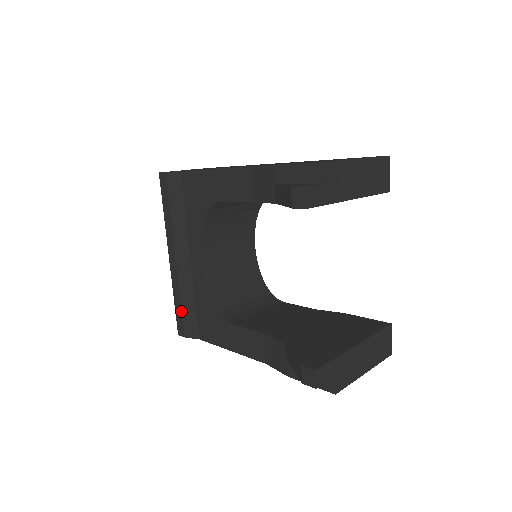
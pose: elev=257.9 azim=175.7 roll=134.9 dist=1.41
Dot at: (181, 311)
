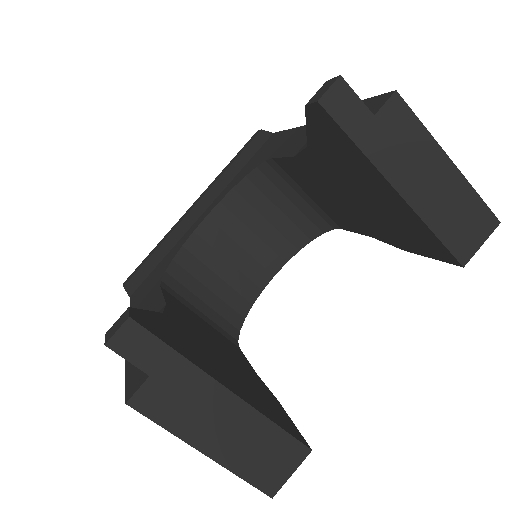
Dot at: (147, 259)
